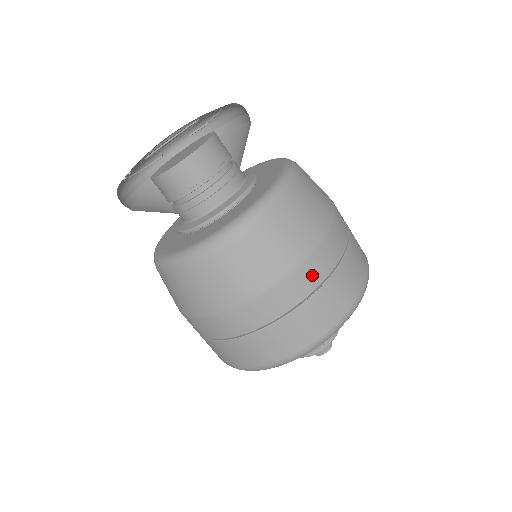
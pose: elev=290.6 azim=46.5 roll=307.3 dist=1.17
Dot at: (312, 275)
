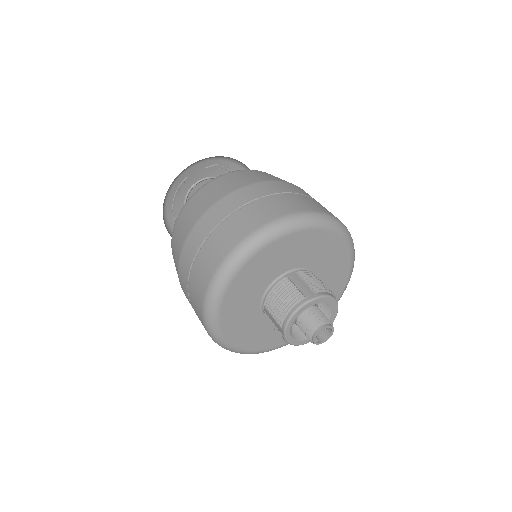
Dot at: (260, 190)
